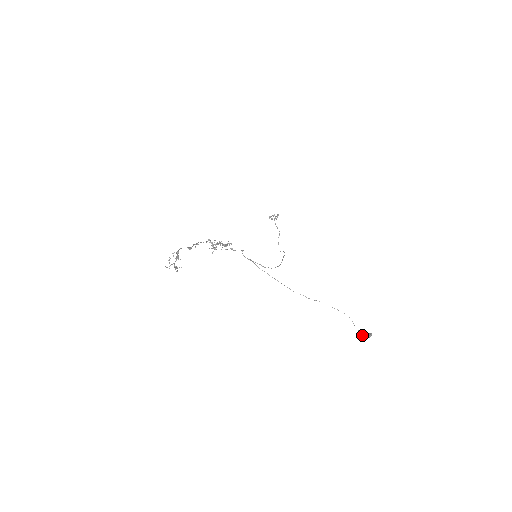
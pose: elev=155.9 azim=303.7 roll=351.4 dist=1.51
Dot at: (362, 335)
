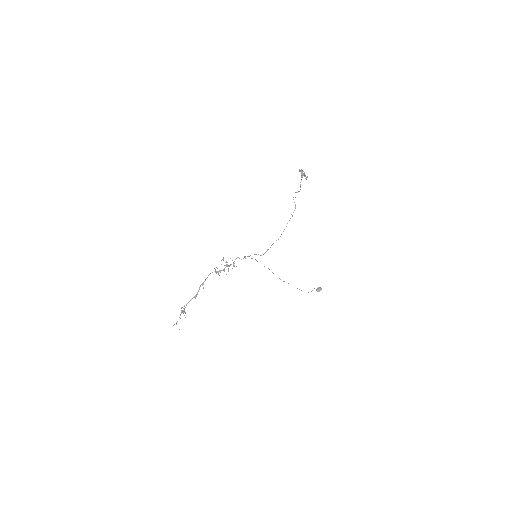
Dot at: occluded
